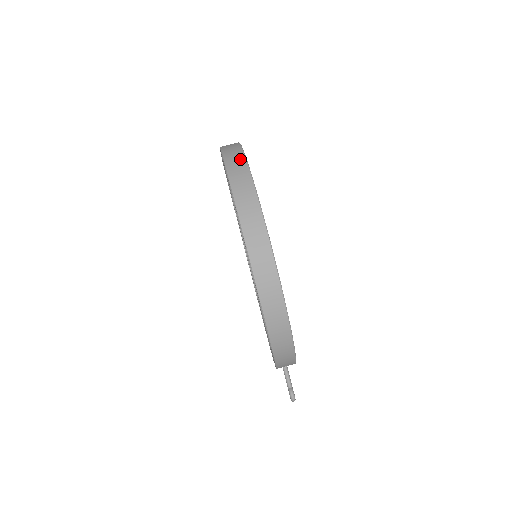
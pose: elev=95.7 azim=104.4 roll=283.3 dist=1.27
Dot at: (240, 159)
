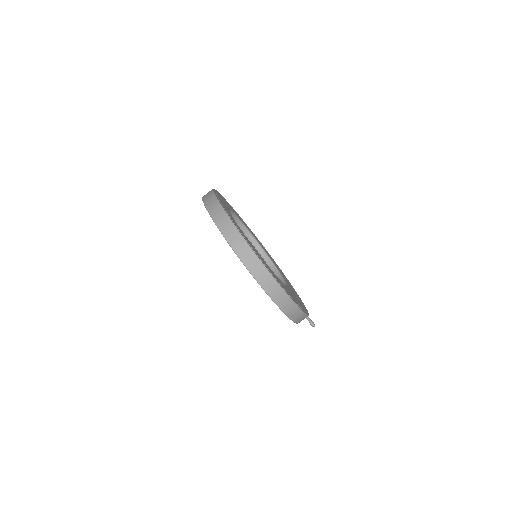
Dot at: (227, 221)
